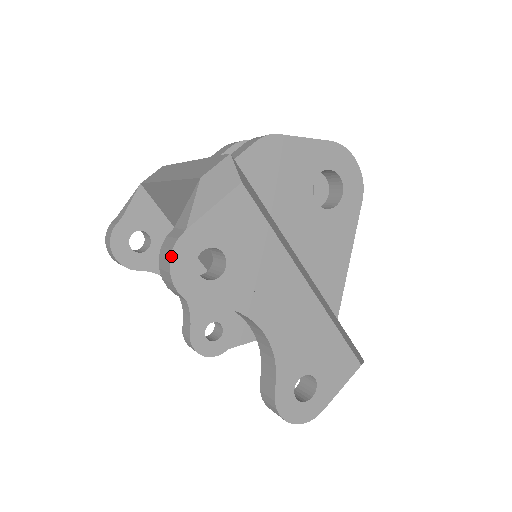
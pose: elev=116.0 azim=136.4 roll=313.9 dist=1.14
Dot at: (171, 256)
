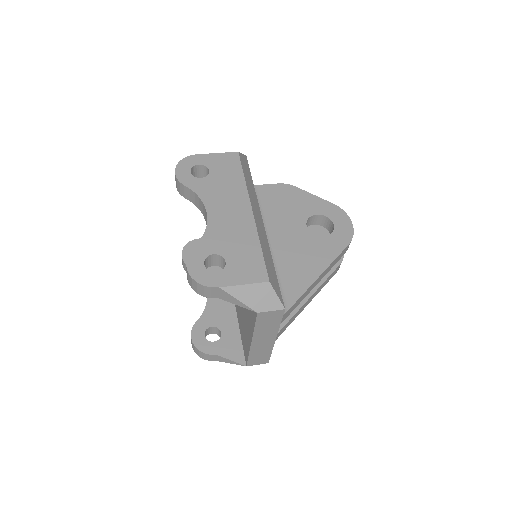
Dot at: (183, 159)
